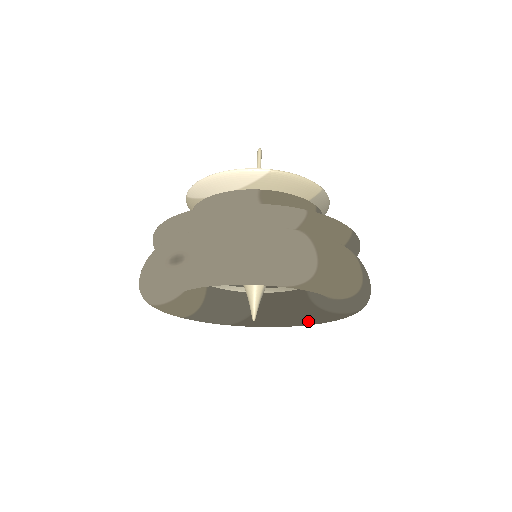
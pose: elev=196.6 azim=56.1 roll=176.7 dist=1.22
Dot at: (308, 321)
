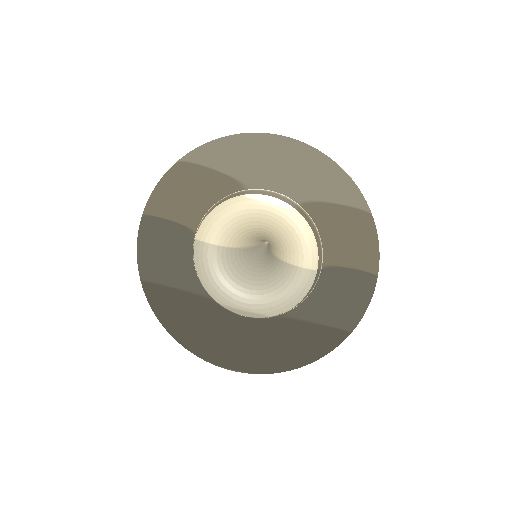
Dot at: (262, 341)
